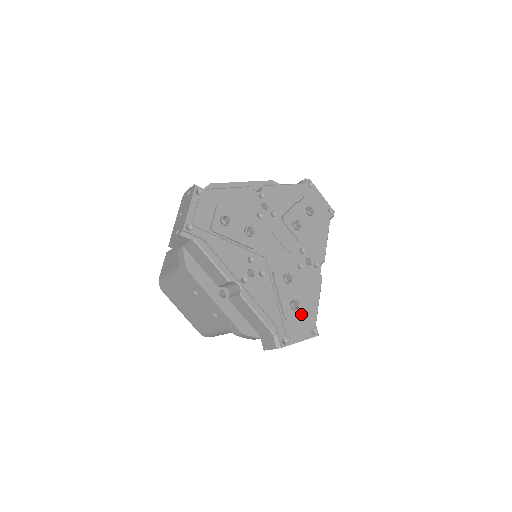
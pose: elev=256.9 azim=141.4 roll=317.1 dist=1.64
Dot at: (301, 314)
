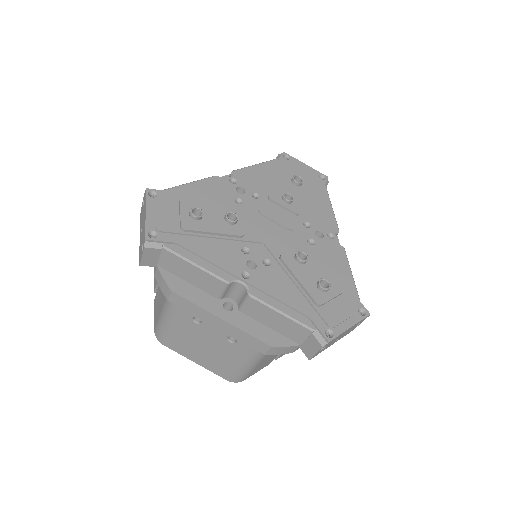
Dot at: (336, 294)
